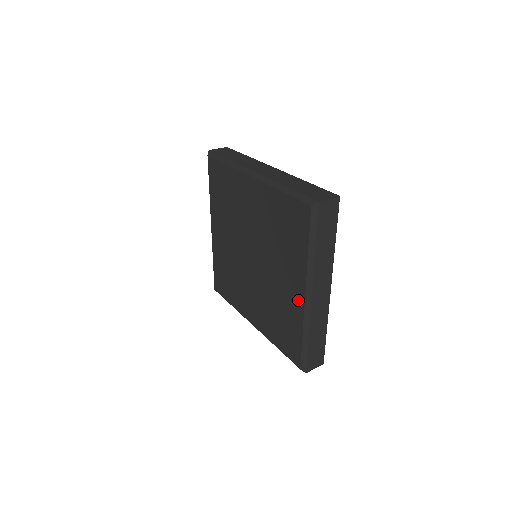
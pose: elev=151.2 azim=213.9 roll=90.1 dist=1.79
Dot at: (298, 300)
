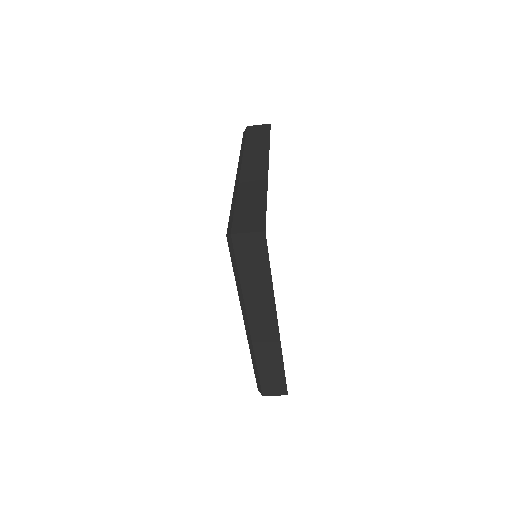
Dot at: occluded
